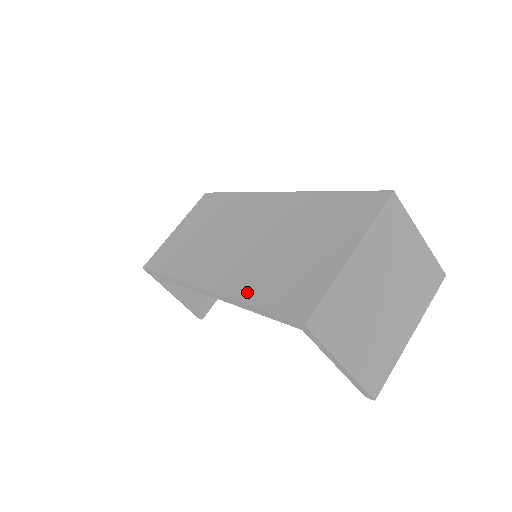
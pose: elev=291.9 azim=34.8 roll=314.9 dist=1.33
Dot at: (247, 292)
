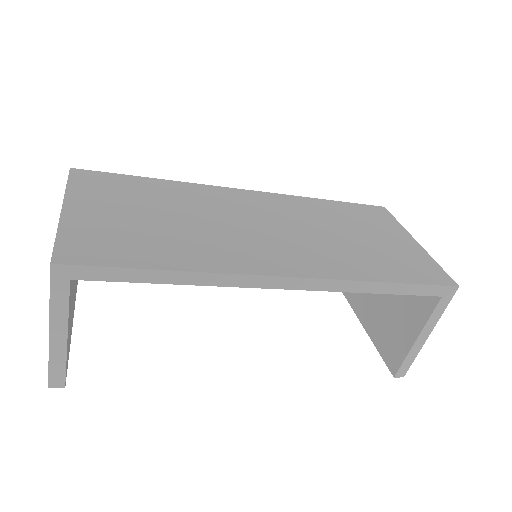
Dot at: (368, 272)
